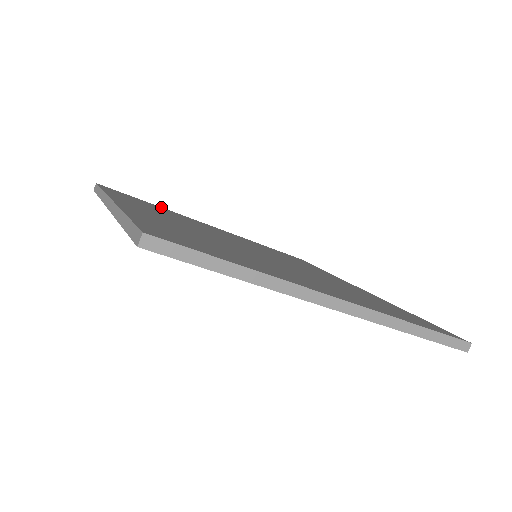
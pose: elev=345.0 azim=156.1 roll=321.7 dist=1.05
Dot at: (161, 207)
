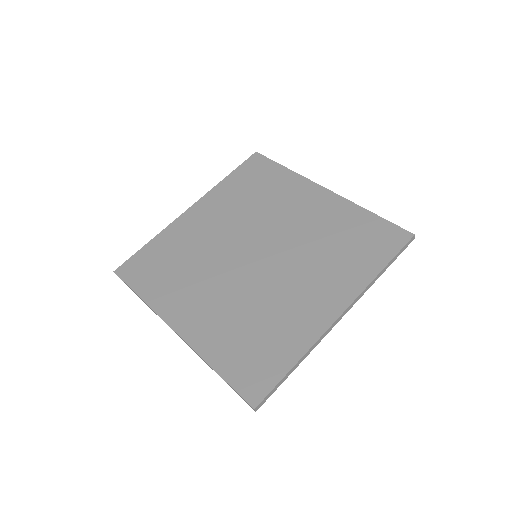
Dot at: (156, 237)
